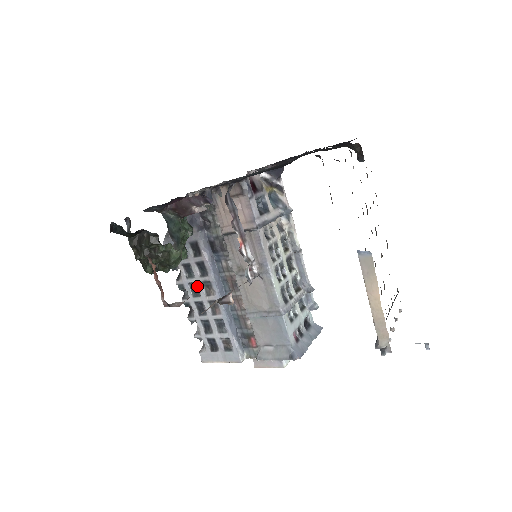
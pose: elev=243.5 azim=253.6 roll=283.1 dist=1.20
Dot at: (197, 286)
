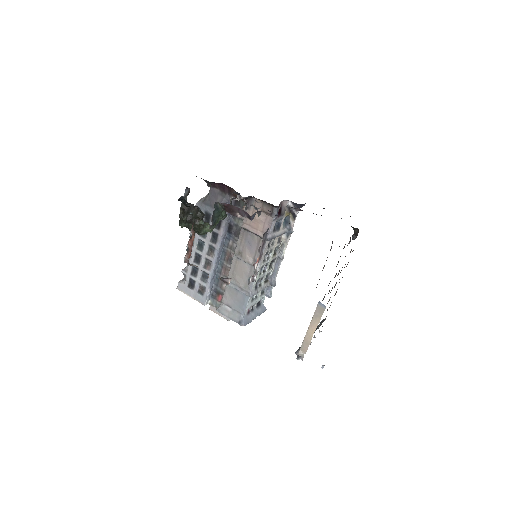
Dot at: (204, 244)
